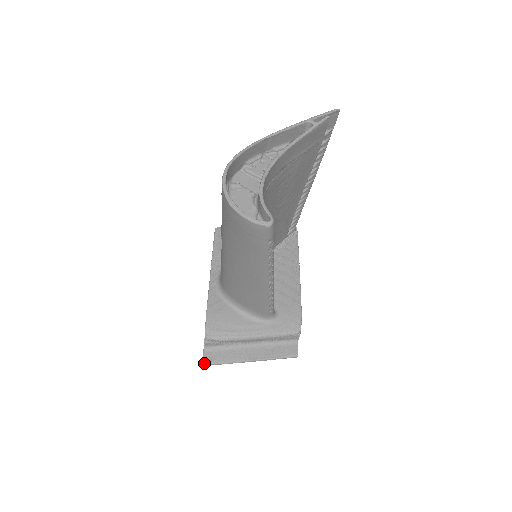
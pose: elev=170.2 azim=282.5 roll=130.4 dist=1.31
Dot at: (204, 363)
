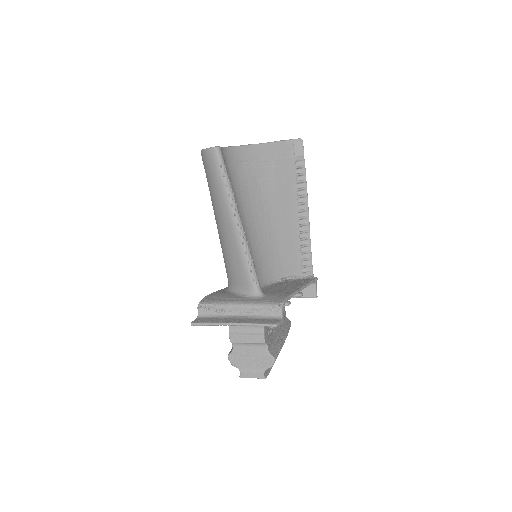
Dot at: (192, 322)
